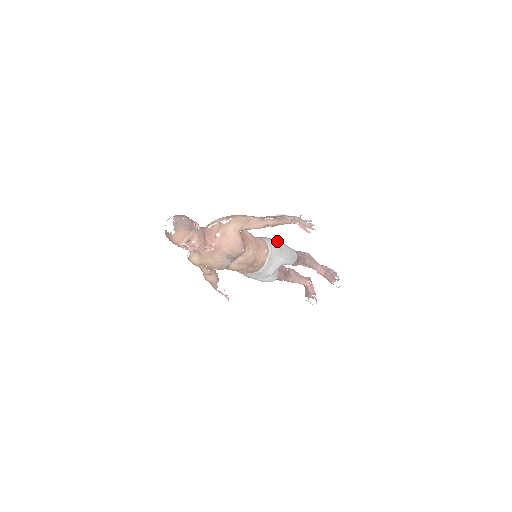
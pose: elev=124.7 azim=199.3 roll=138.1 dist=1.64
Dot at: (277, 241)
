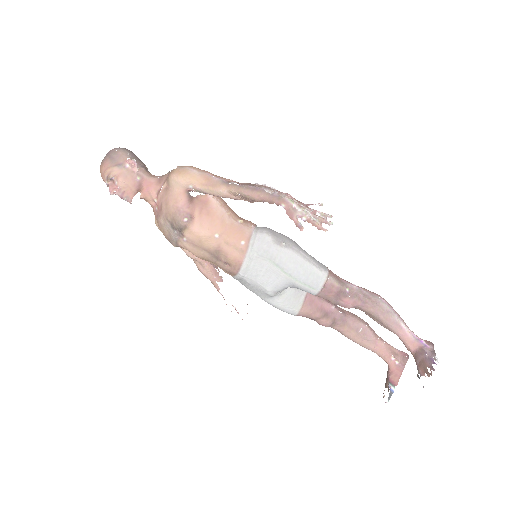
Dot at: (289, 242)
